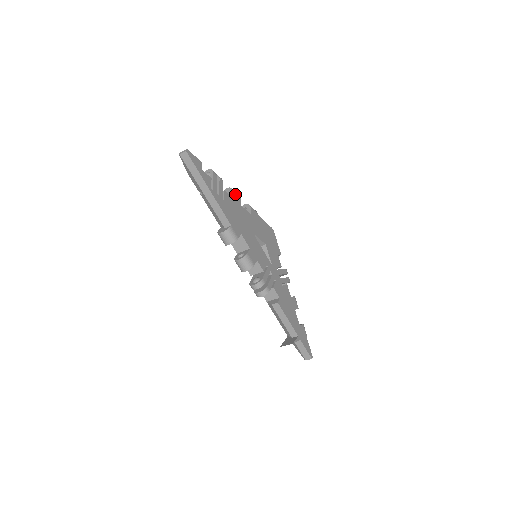
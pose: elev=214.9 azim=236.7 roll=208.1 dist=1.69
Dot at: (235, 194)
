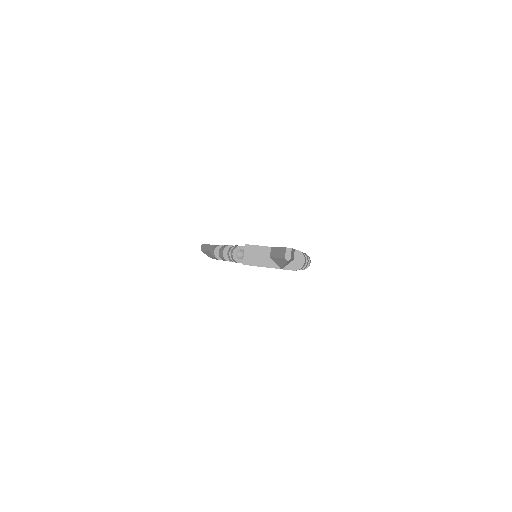
Dot at: occluded
